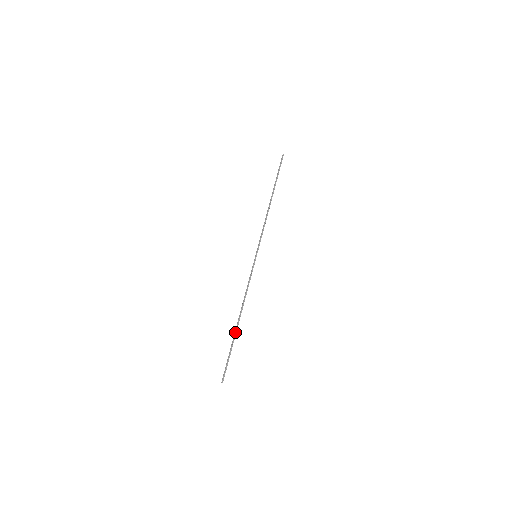
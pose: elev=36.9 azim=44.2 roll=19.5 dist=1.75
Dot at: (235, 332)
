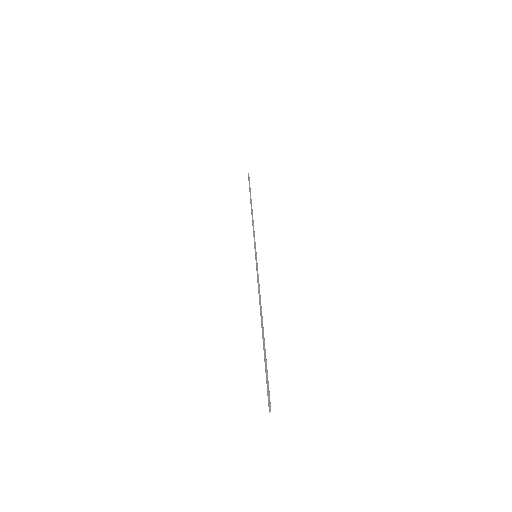
Dot at: occluded
